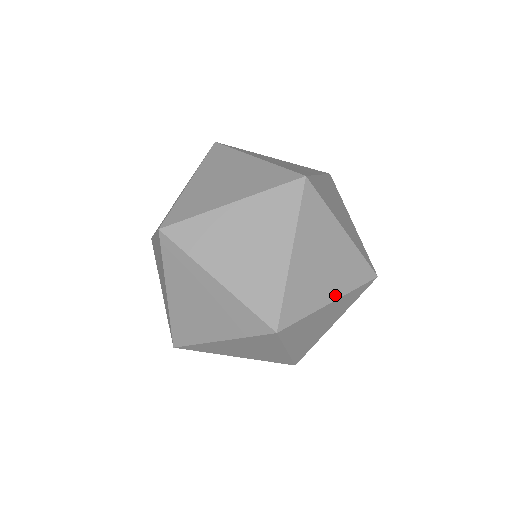
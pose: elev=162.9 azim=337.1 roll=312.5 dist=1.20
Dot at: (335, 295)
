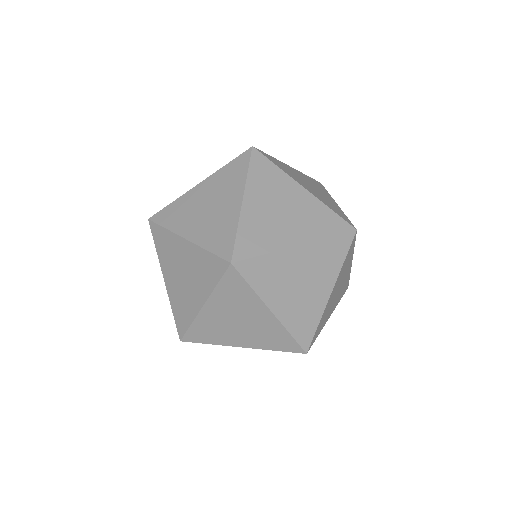
Dot at: (247, 345)
